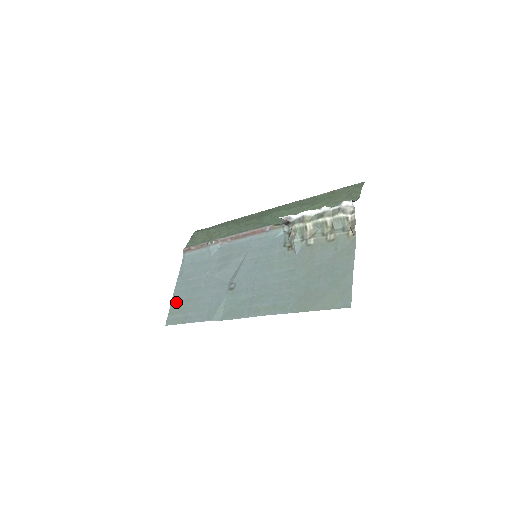
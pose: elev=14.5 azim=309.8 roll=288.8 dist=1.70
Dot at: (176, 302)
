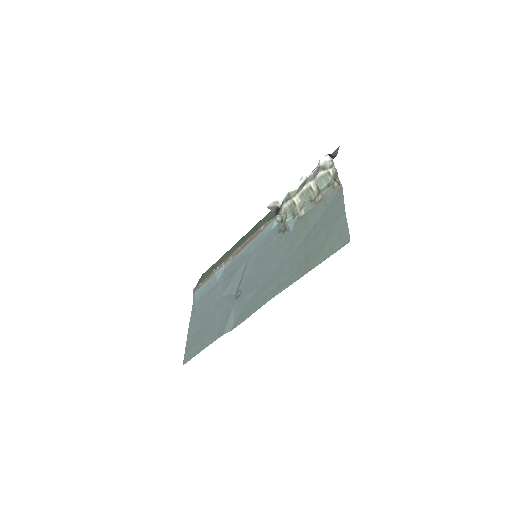
Dot at: (190, 338)
